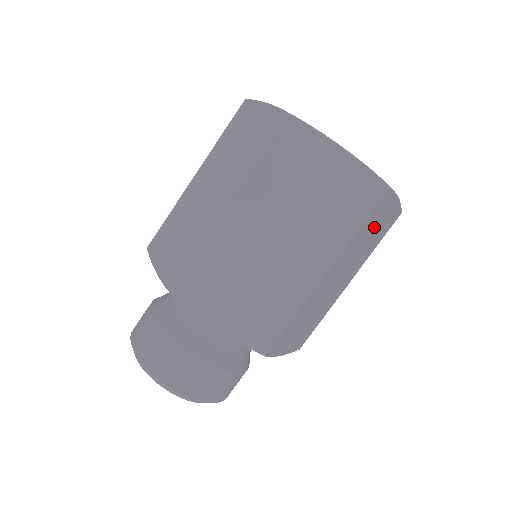
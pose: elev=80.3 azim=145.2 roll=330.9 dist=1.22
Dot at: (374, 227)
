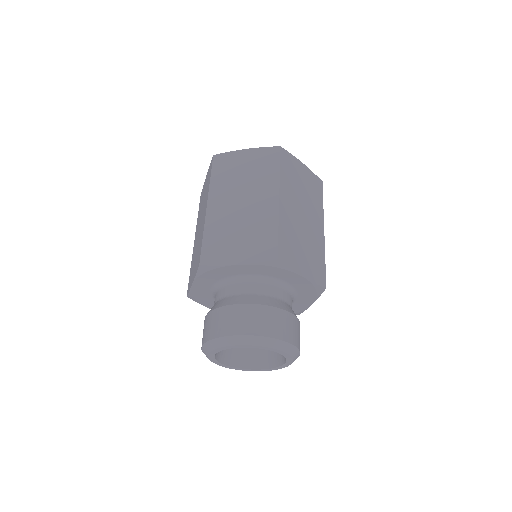
Dot at: (298, 178)
